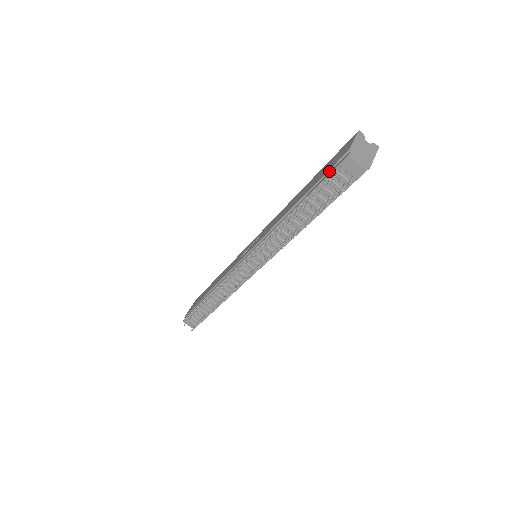
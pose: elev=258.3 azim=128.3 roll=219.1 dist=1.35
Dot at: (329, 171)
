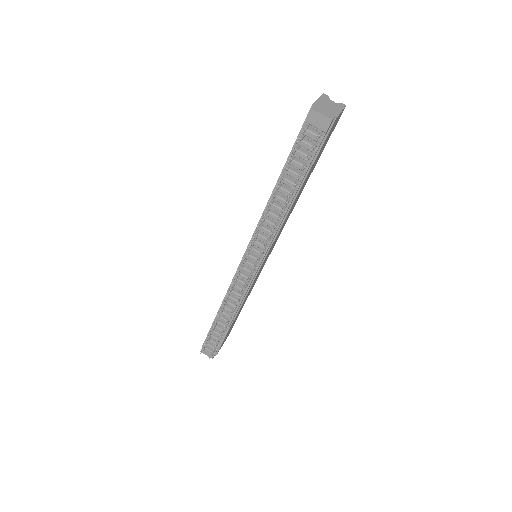
Dot at: (299, 134)
